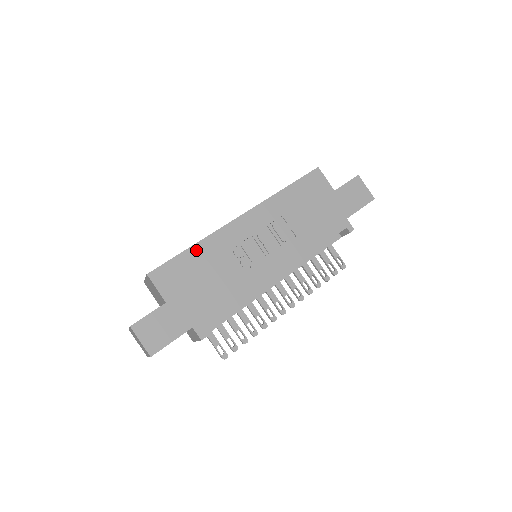
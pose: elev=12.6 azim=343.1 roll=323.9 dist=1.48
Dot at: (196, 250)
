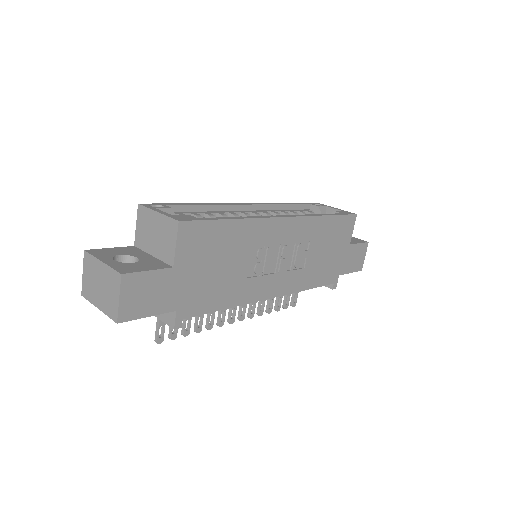
Dot at: (235, 226)
